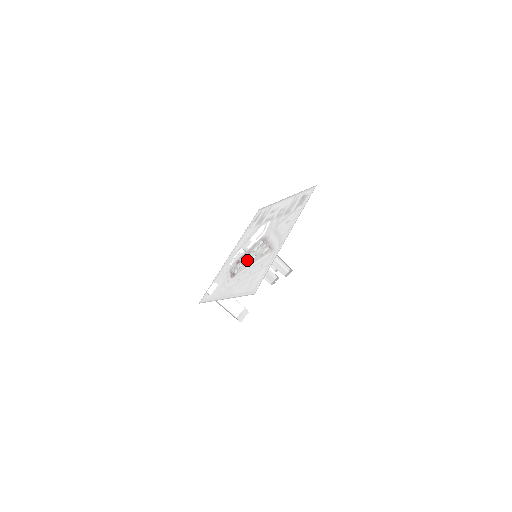
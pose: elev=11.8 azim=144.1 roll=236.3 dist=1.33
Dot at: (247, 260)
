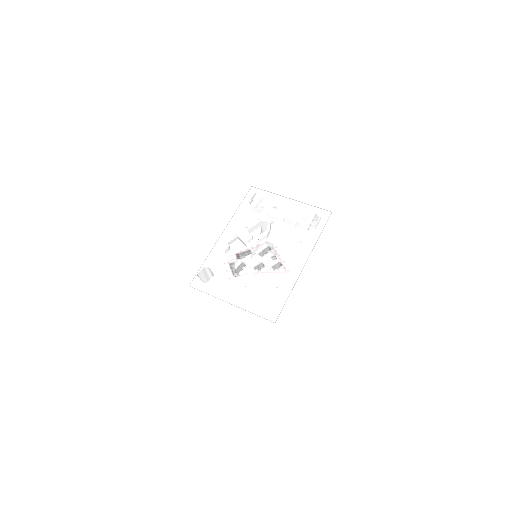
Dot at: (253, 264)
